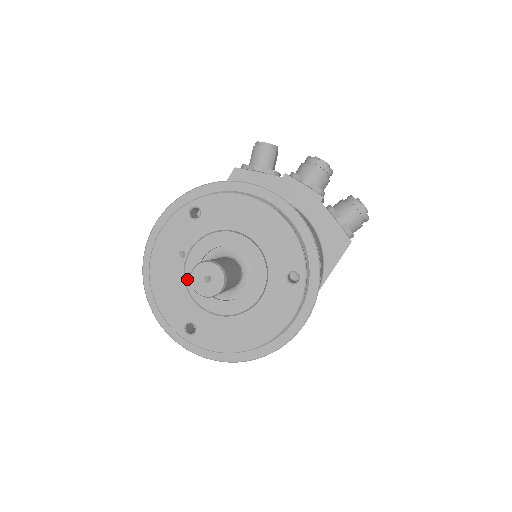
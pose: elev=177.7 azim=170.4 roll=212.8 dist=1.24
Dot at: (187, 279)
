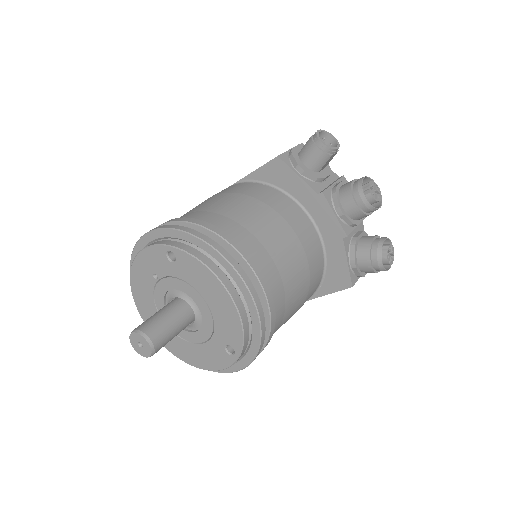
Dot at: (155, 294)
